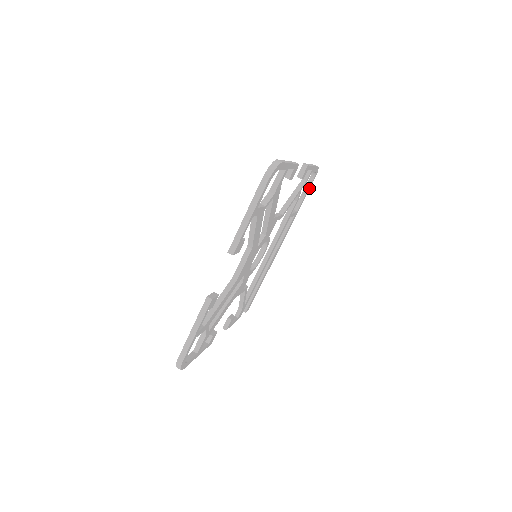
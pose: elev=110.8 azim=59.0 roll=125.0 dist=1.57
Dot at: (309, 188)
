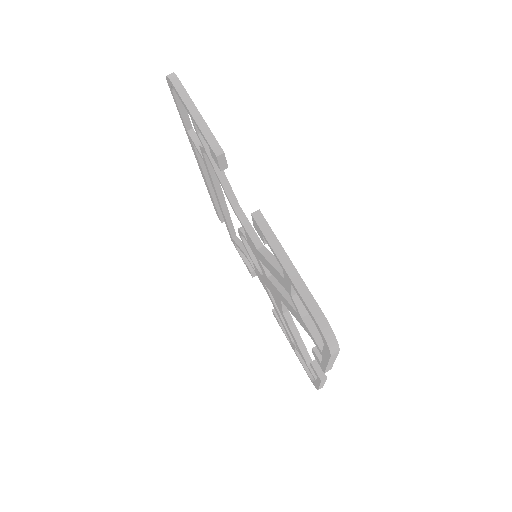
Dot at: occluded
